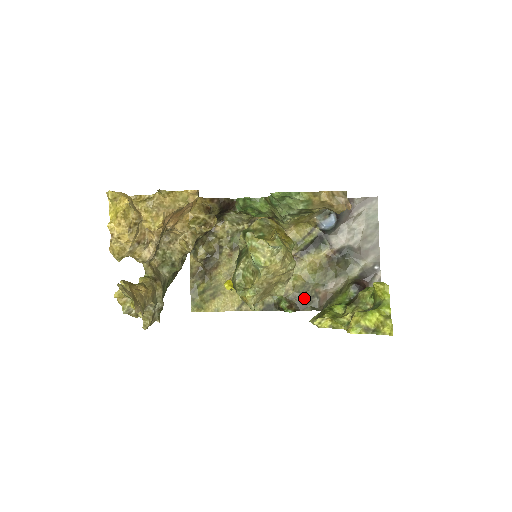
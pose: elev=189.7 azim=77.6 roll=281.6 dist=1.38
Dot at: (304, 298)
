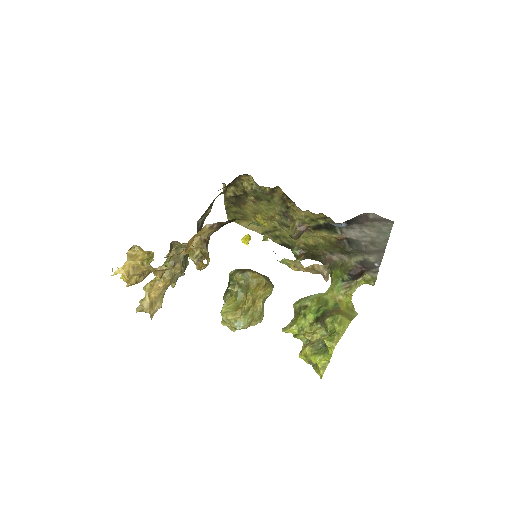
Dot at: (313, 253)
